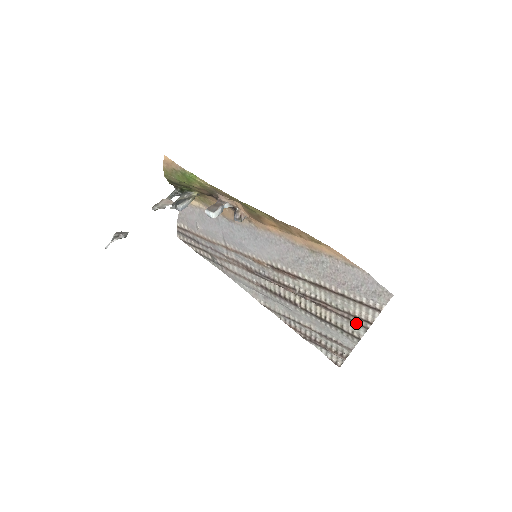
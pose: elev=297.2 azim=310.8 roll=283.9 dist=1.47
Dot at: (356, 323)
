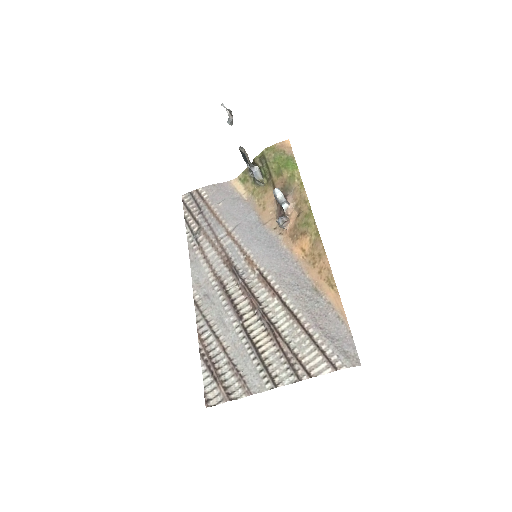
Dot at: (292, 369)
